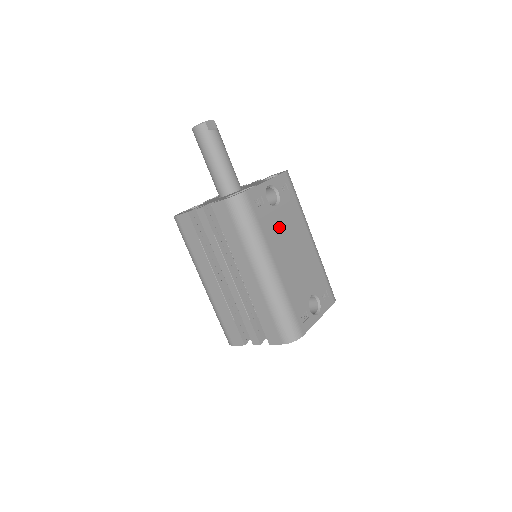
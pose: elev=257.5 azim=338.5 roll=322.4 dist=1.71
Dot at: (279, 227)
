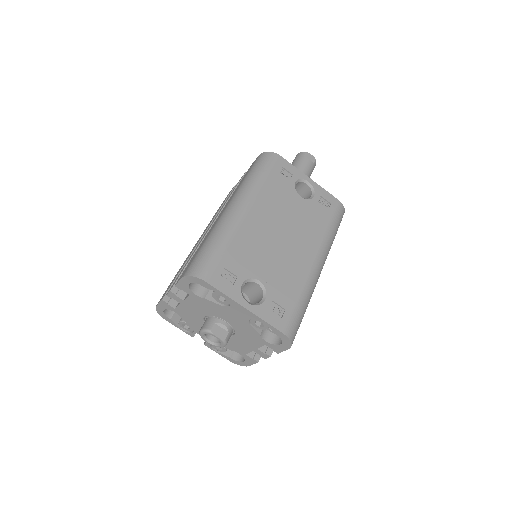
Dot at: (286, 206)
